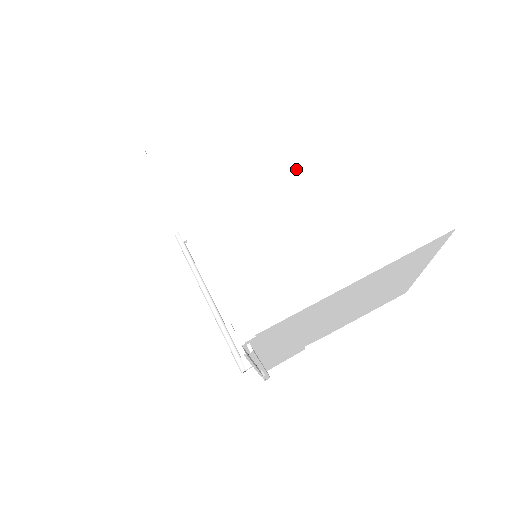
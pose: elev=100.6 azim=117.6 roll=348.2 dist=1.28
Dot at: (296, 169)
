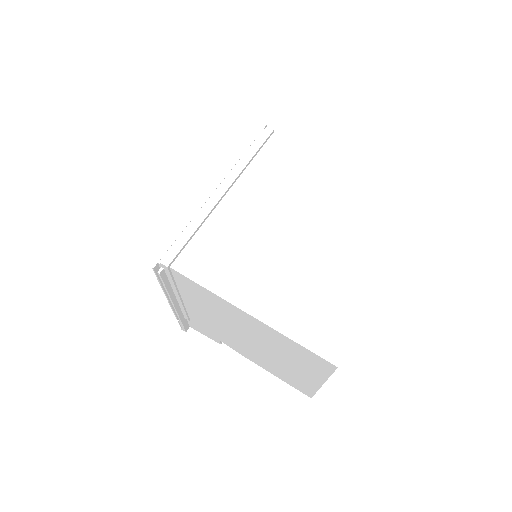
Dot at: (315, 227)
